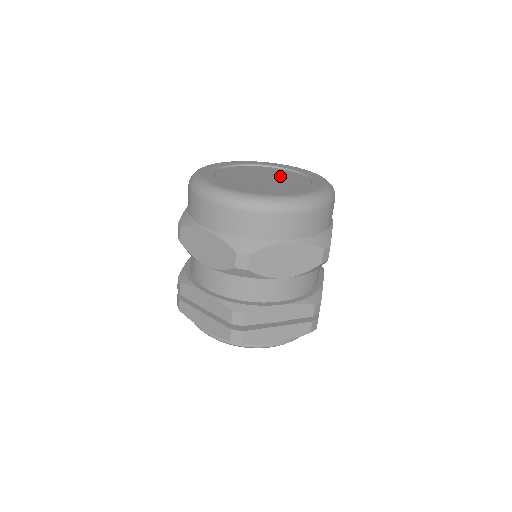
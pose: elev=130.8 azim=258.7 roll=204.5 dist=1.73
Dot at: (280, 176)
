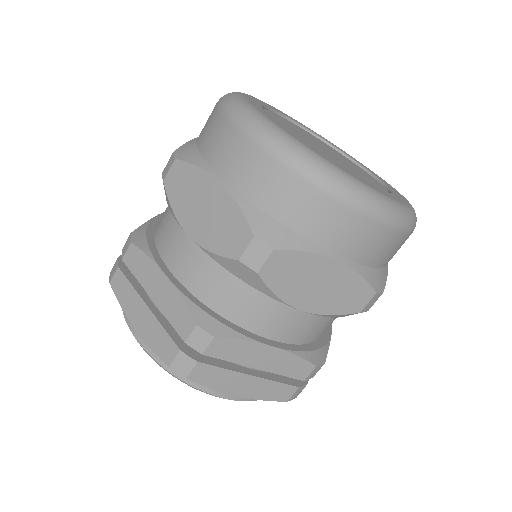
Dot at: (346, 161)
